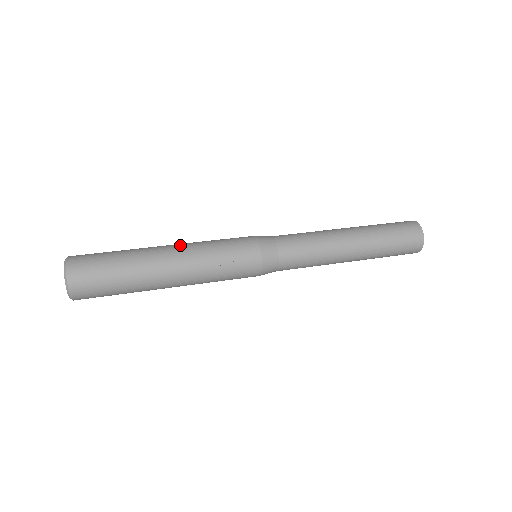
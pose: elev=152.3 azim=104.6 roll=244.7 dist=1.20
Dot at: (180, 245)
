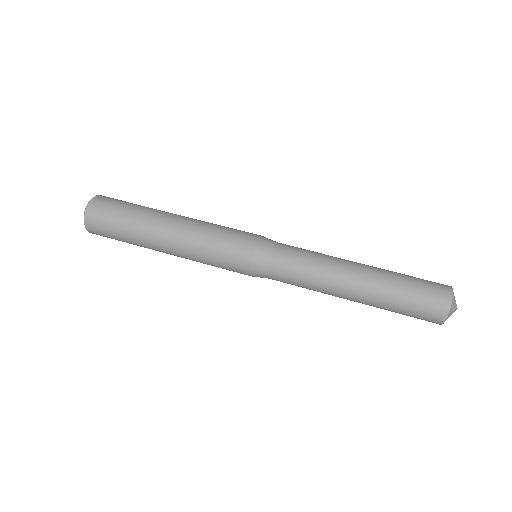
Dot at: (178, 236)
